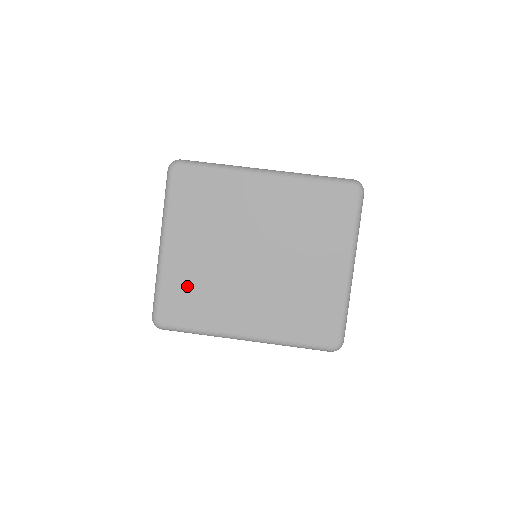
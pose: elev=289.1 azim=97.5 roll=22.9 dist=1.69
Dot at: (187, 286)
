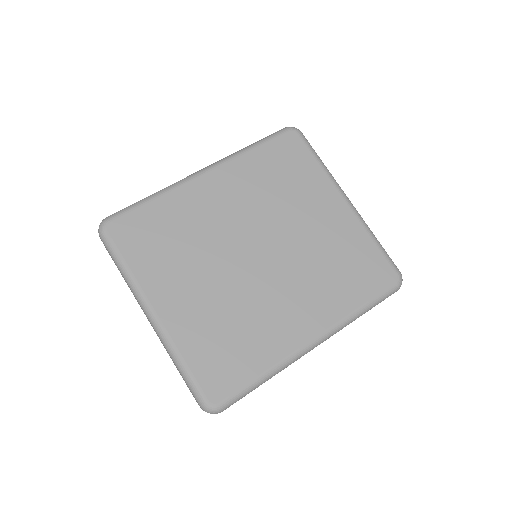
Dot at: (213, 337)
